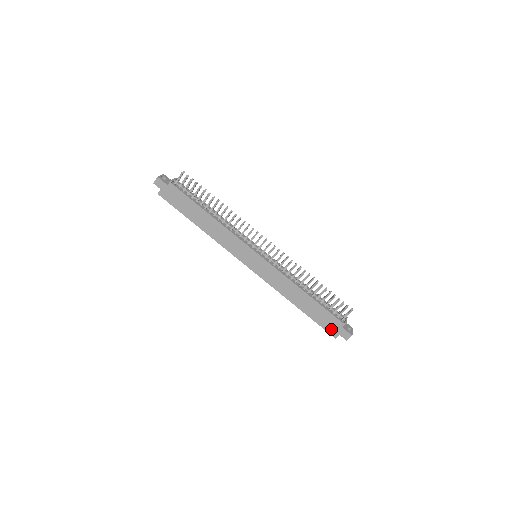
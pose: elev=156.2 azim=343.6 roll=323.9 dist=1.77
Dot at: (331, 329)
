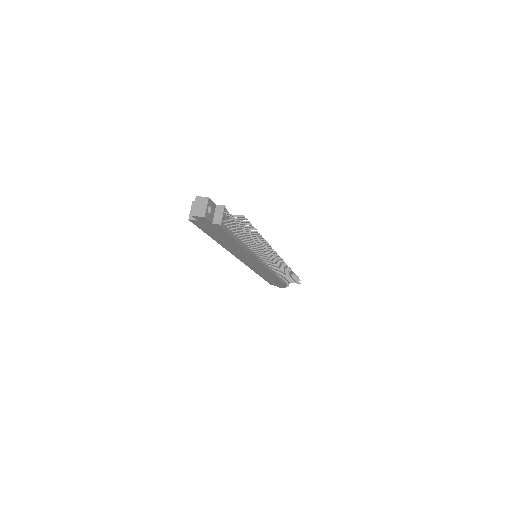
Dot at: (274, 284)
